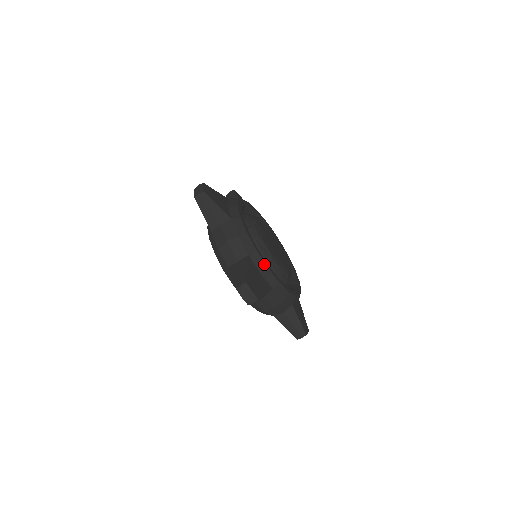
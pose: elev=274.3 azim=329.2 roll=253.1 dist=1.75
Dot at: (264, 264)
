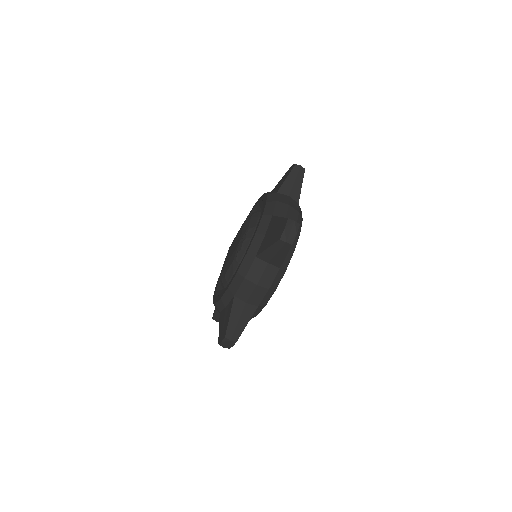
Dot at: (258, 313)
